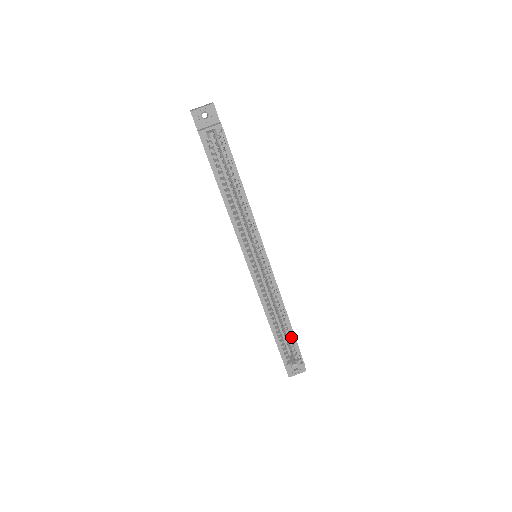
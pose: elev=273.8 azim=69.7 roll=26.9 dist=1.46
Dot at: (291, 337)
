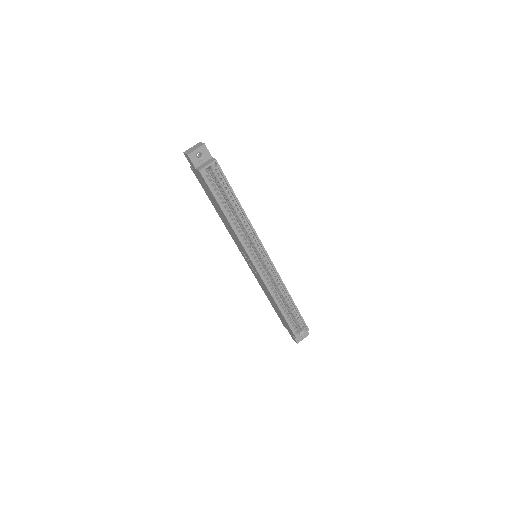
Dot at: (295, 312)
